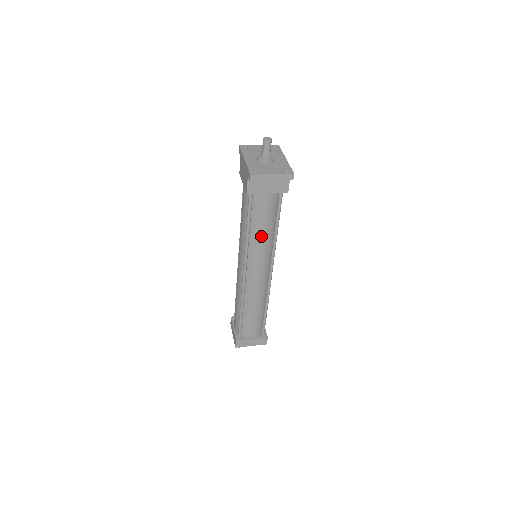
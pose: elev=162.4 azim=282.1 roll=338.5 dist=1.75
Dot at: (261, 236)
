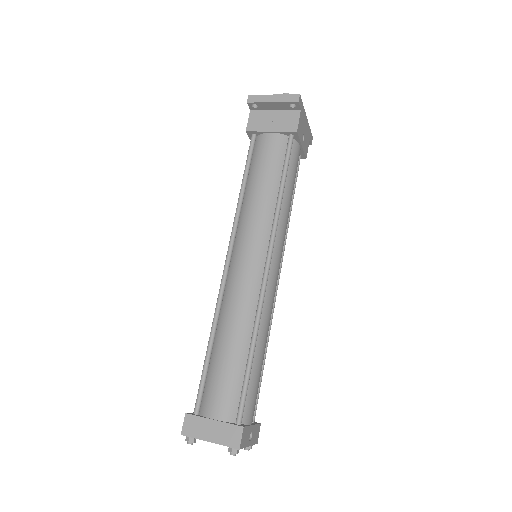
Dot at: (257, 195)
